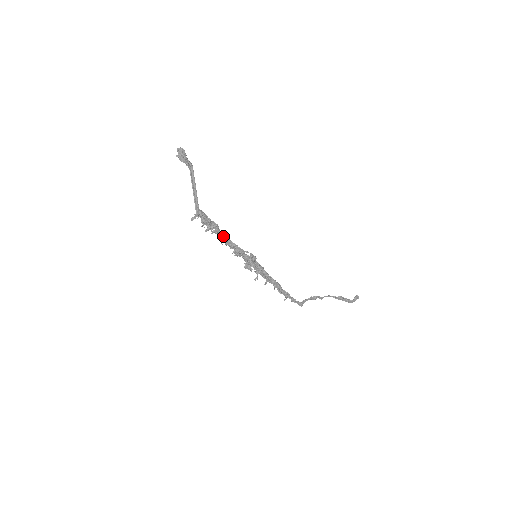
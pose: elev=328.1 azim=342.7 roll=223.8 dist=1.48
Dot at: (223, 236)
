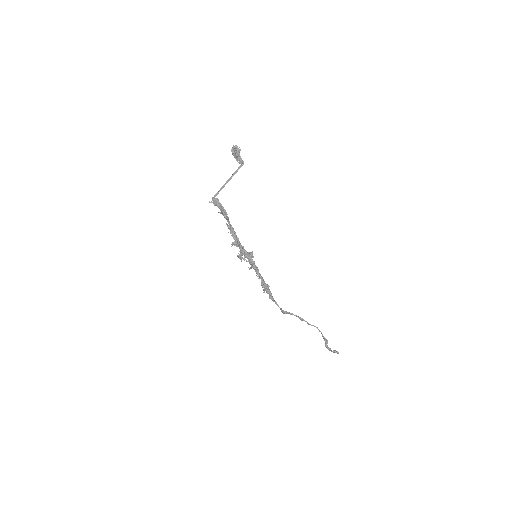
Dot at: (229, 226)
